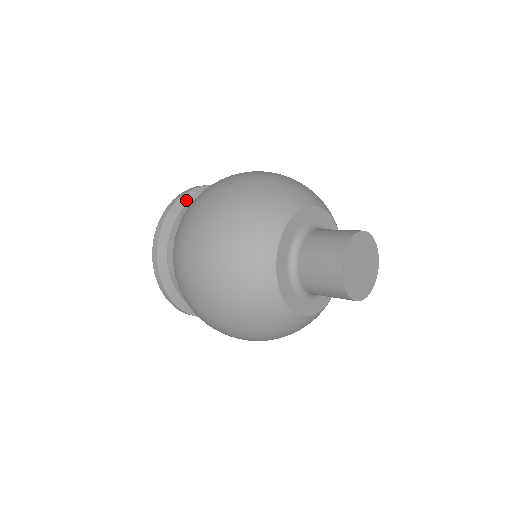
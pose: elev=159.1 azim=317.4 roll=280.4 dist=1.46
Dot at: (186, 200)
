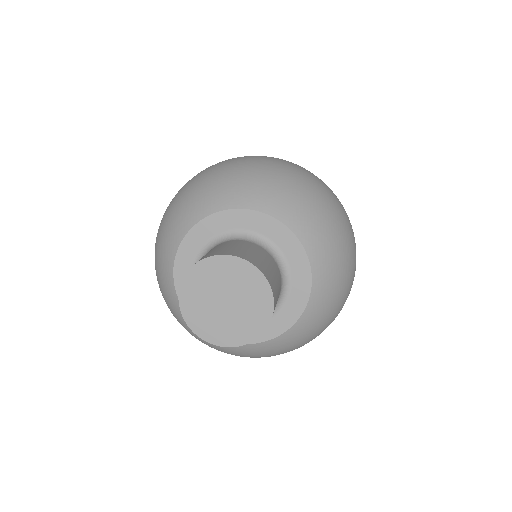
Dot at: occluded
